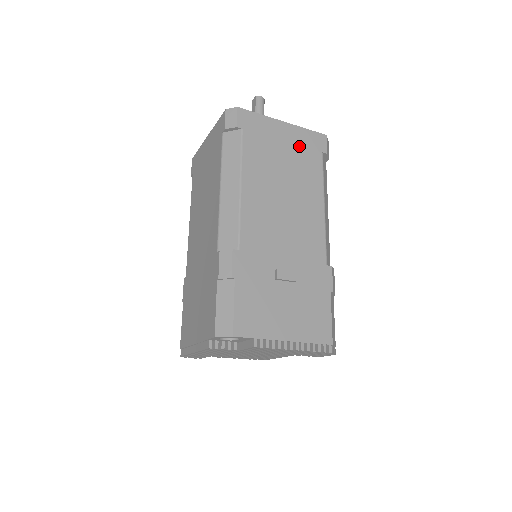
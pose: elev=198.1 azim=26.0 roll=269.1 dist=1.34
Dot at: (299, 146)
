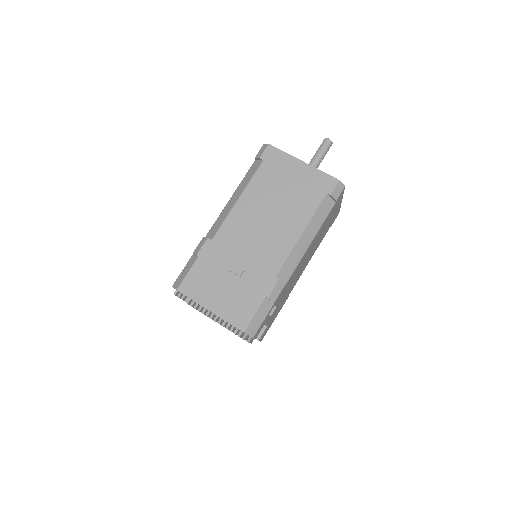
Dot at: (306, 183)
